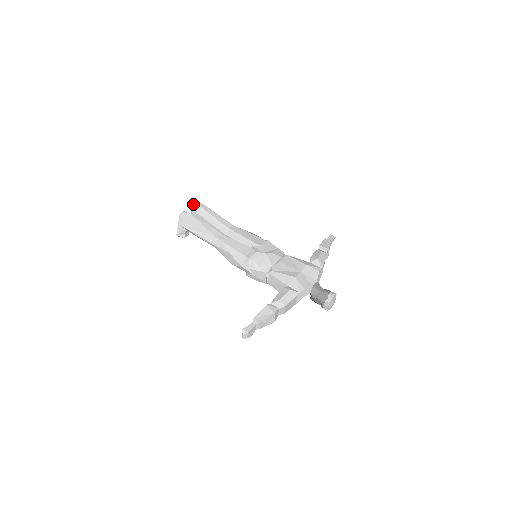
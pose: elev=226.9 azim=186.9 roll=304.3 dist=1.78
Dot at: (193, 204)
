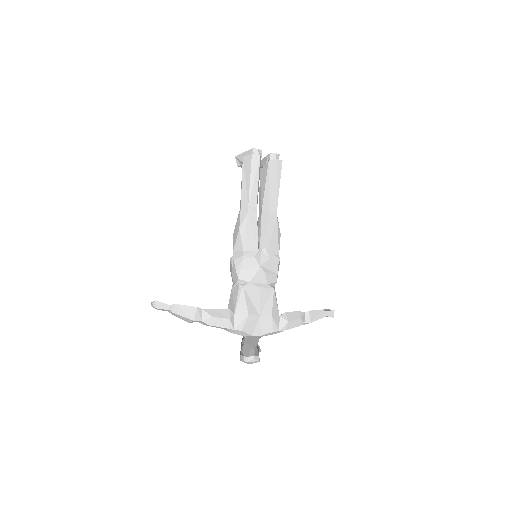
Dot at: (276, 153)
